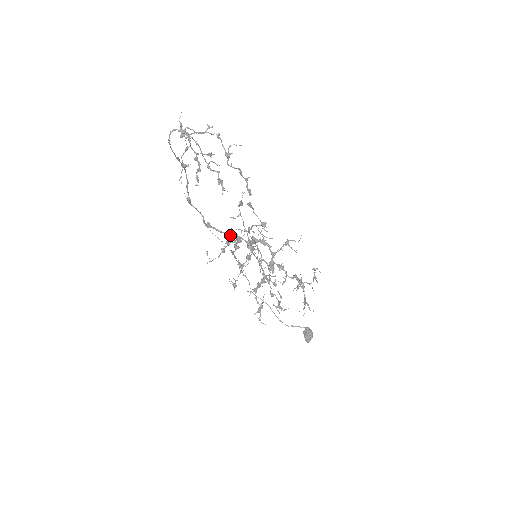
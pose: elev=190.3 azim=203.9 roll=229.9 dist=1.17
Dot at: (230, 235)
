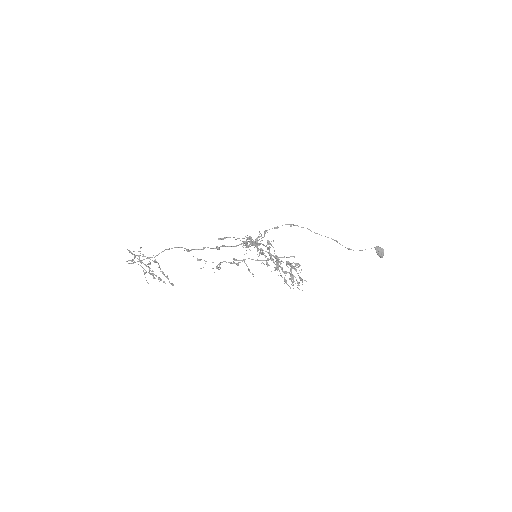
Dot at: (236, 245)
